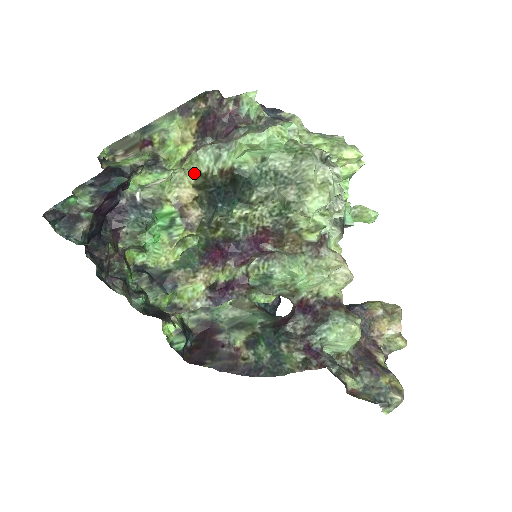
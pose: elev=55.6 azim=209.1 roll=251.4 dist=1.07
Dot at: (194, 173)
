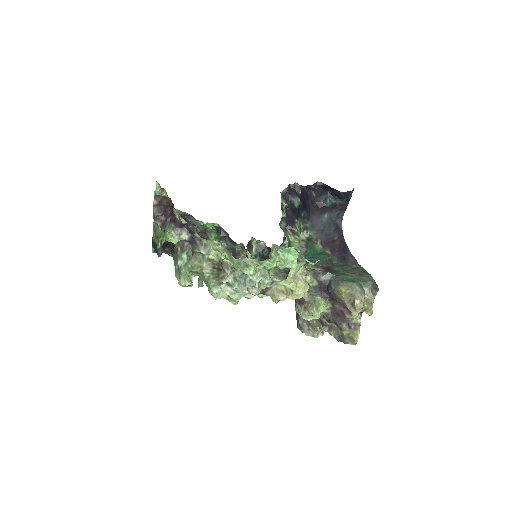
Dot at: occluded
